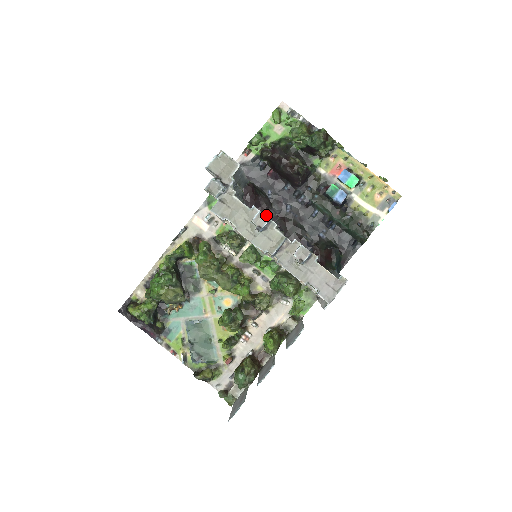
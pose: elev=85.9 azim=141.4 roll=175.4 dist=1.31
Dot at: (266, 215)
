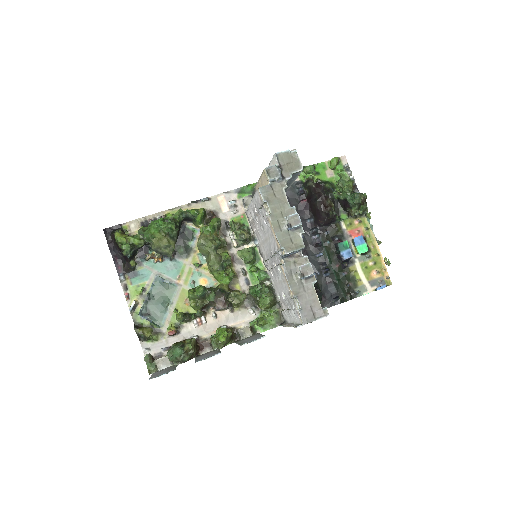
Dot at: occluded
